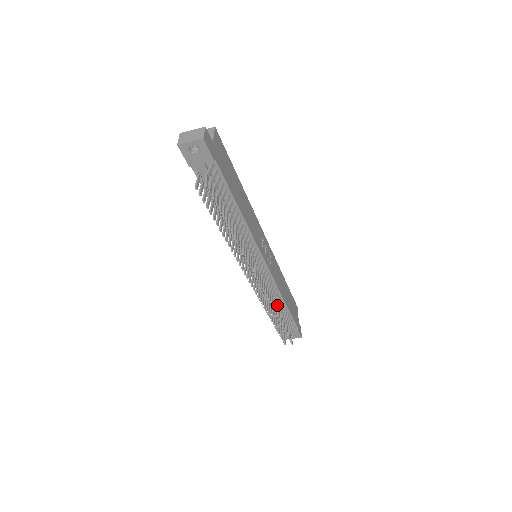
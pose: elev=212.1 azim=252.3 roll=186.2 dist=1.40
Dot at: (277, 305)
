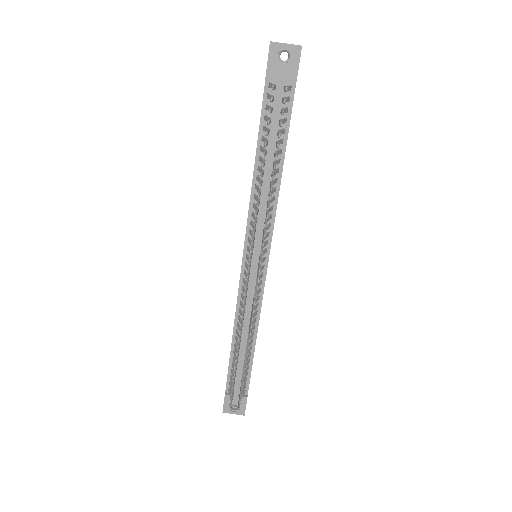
Dot at: occluded
